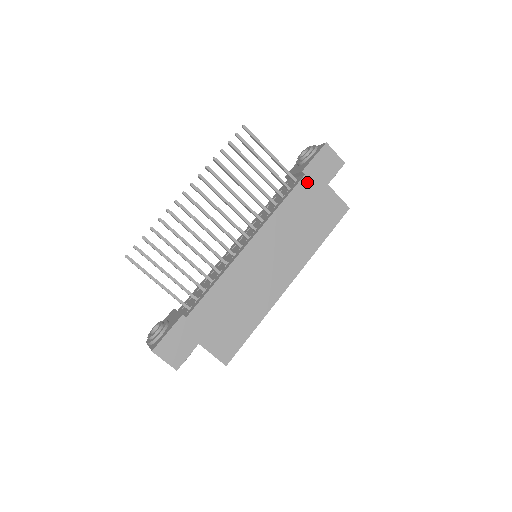
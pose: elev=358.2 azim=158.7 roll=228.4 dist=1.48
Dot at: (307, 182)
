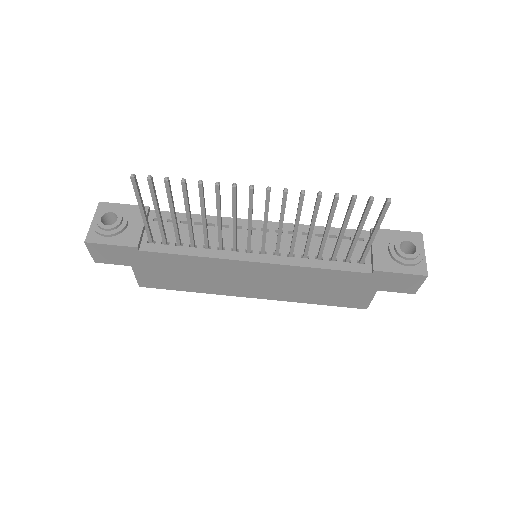
Dot at: (365, 277)
